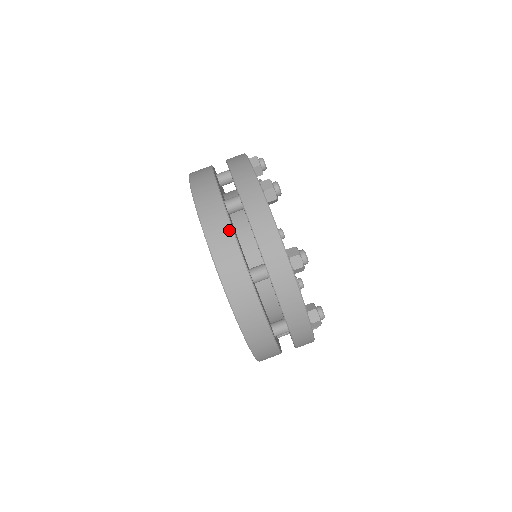
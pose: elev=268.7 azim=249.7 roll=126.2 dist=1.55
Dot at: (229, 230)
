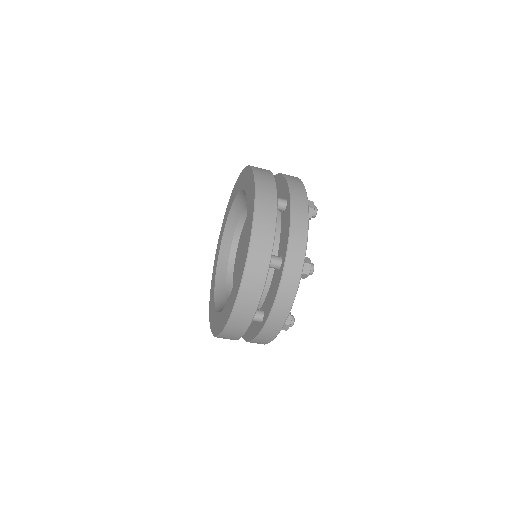
Dot at: (259, 294)
